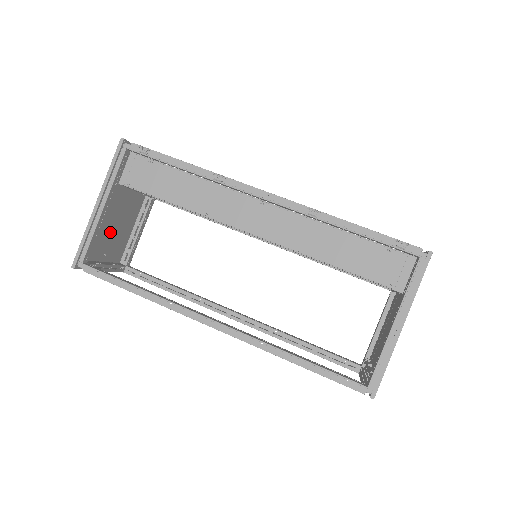
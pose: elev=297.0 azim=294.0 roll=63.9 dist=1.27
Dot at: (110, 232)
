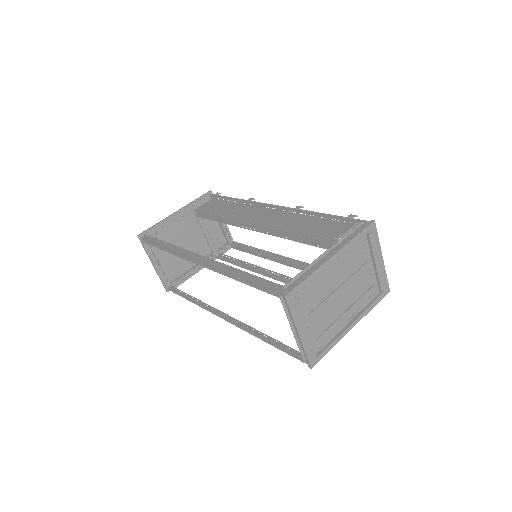
Dot at: occluded
